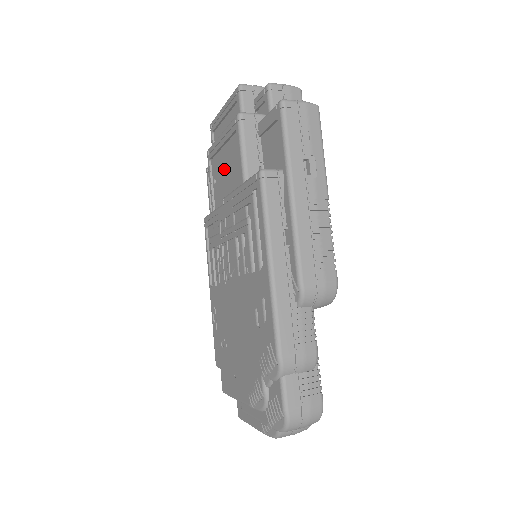
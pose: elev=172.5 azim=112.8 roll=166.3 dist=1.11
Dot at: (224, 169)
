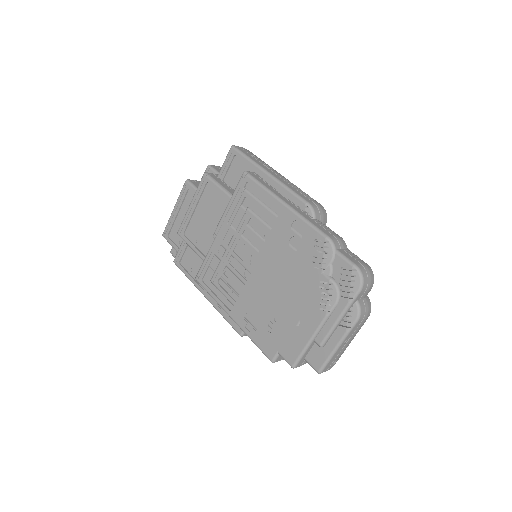
Dot at: (204, 219)
